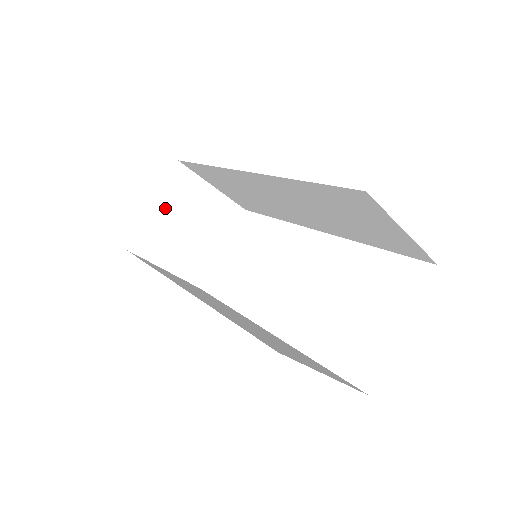
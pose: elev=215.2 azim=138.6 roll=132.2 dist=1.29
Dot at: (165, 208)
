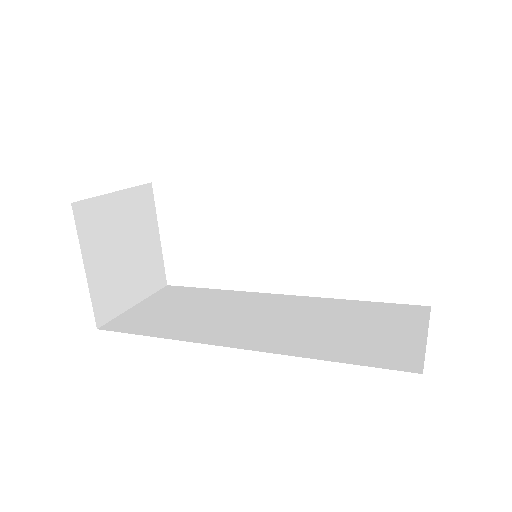
Dot at: (96, 258)
